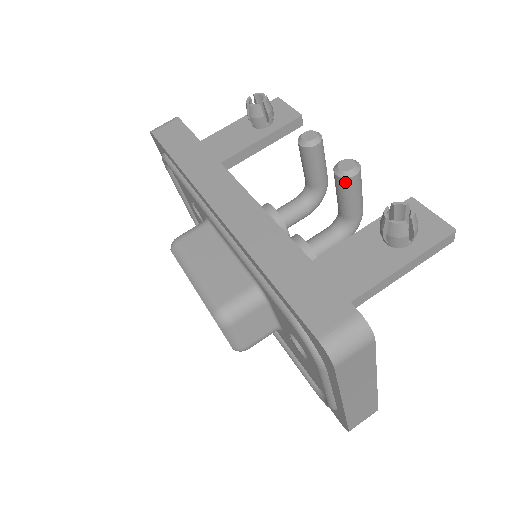
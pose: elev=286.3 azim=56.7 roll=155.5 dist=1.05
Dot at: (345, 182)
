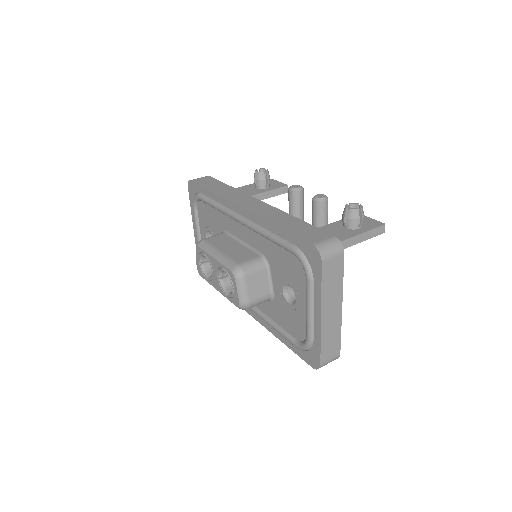
Dot at: (319, 205)
